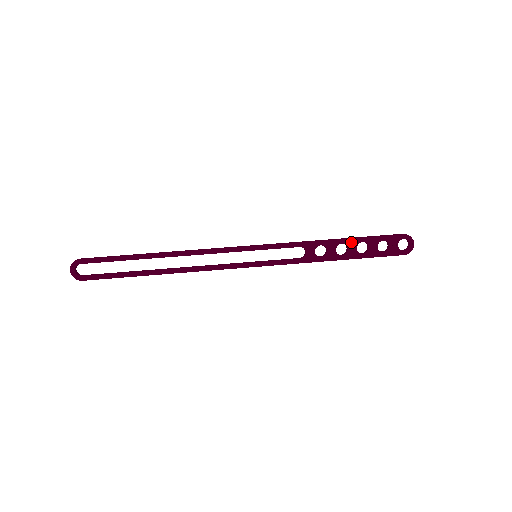
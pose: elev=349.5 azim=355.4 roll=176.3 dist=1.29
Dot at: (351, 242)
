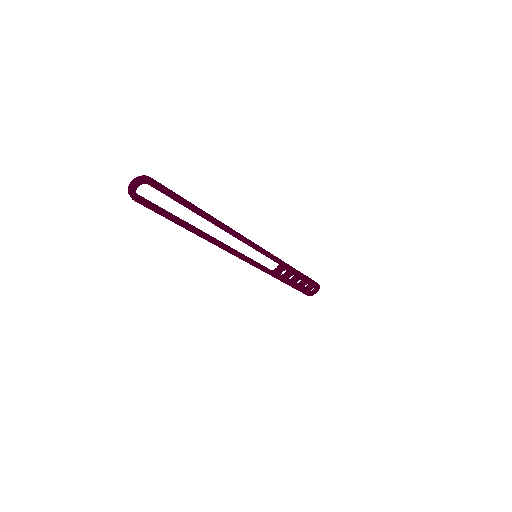
Dot at: (300, 276)
